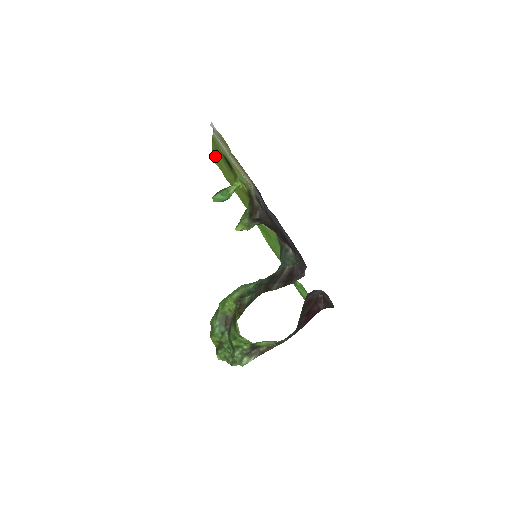
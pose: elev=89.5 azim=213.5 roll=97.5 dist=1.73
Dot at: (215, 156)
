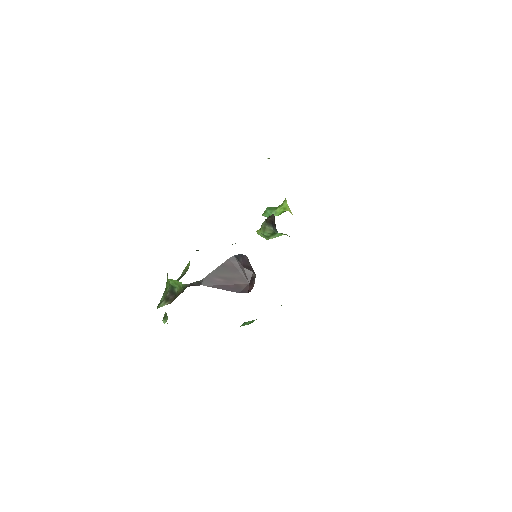
Dot at: occluded
